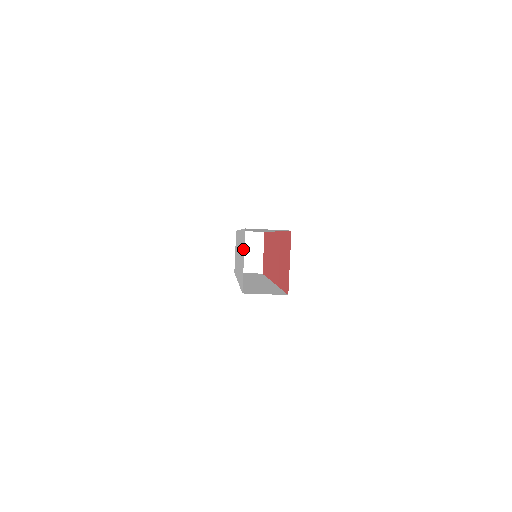
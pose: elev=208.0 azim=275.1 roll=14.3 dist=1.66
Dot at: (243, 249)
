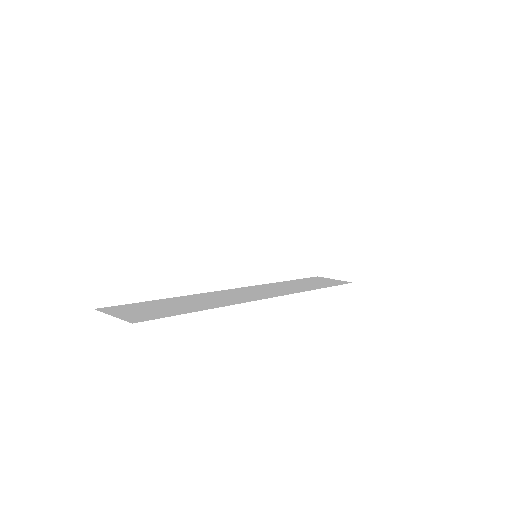
Dot at: occluded
